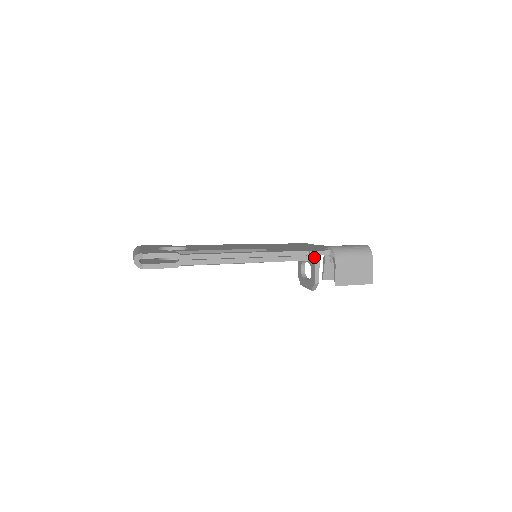
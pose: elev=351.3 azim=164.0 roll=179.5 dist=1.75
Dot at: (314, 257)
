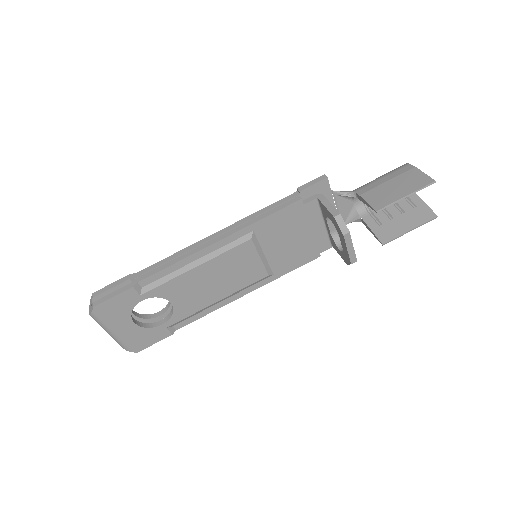
Dot at: (314, 197)
